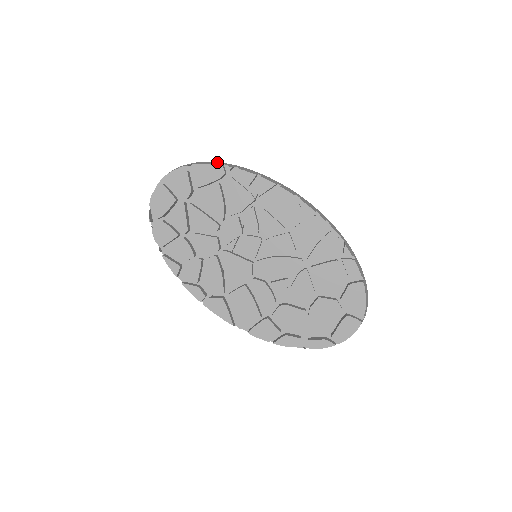
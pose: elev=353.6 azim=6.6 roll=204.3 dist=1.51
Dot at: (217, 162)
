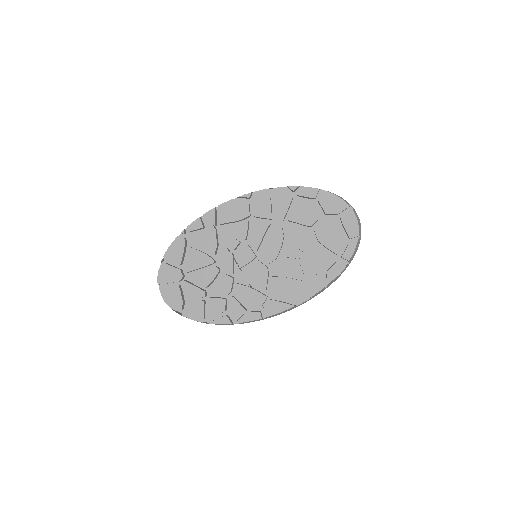
Dot at: occluded
